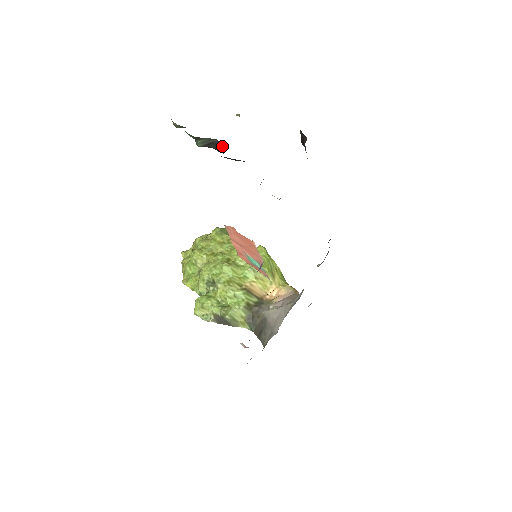
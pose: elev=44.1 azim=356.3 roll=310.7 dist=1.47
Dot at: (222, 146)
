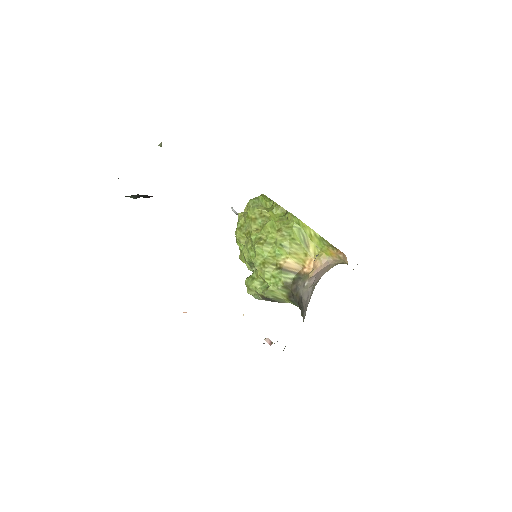
Dot at: (148, 196)
